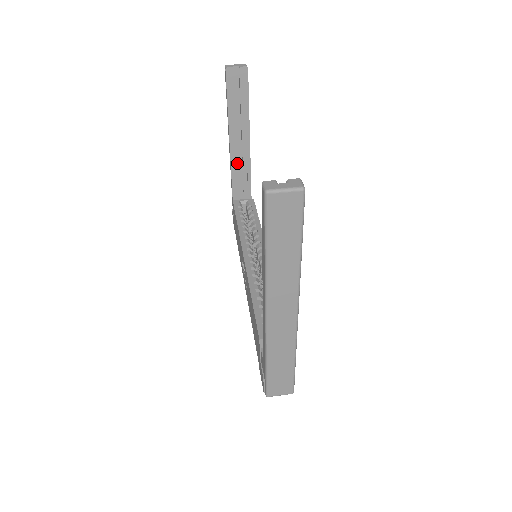
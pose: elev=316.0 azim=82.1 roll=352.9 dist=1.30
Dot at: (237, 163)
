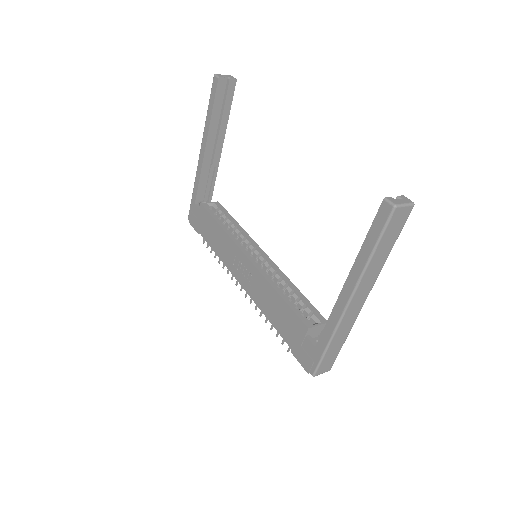
Dot at: (206, 167)
